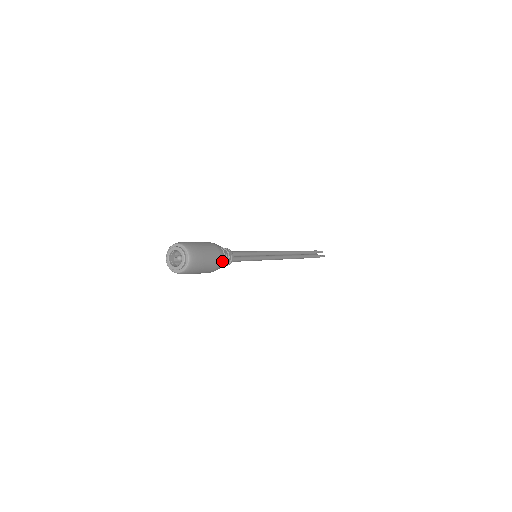
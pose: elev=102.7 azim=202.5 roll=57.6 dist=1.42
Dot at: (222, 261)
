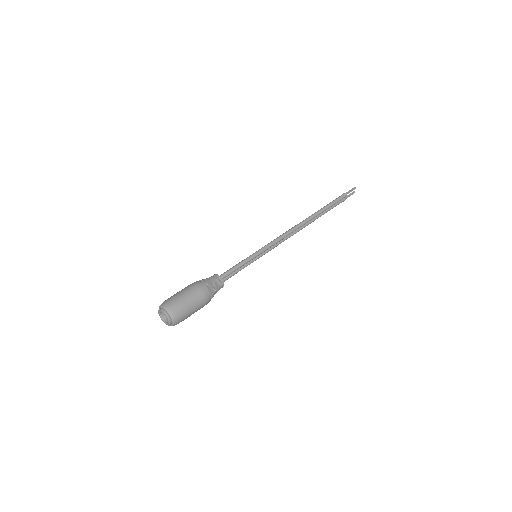
Dot at: occluded
